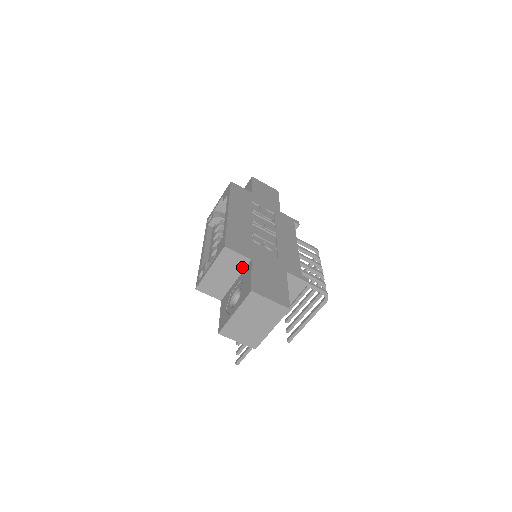
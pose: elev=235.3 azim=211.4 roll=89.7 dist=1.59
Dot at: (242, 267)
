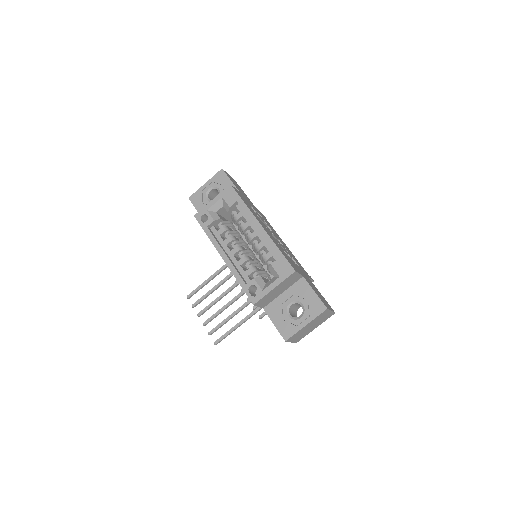
Dot at: (294, 282)
